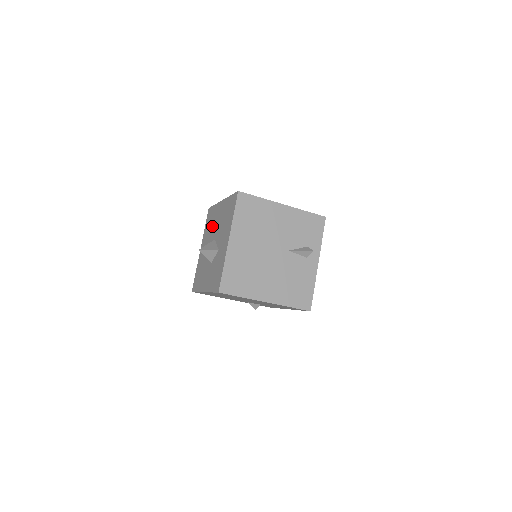
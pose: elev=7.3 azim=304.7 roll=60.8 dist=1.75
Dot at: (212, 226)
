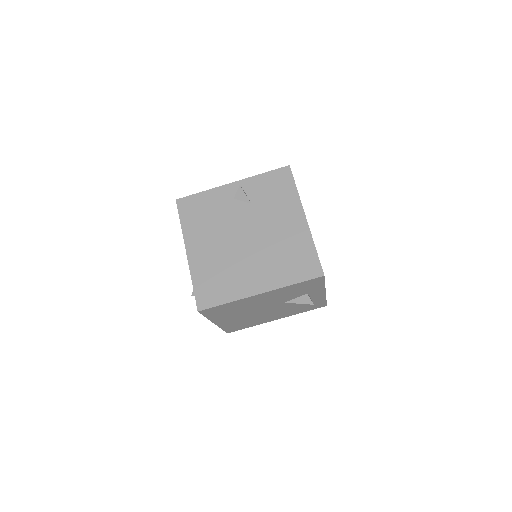
Dot at: occluded
